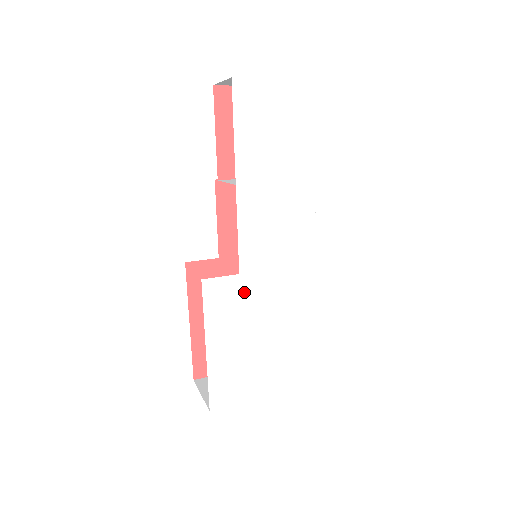
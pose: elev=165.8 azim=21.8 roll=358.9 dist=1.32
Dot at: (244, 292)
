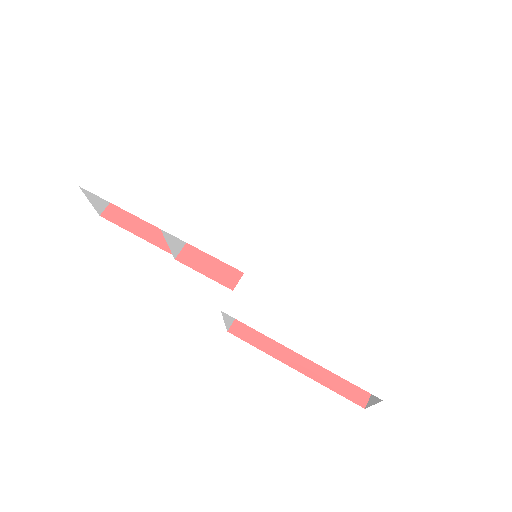
Dot at: (266, 279)
